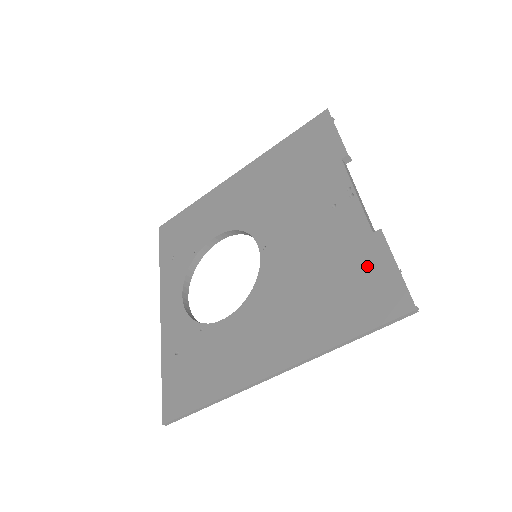
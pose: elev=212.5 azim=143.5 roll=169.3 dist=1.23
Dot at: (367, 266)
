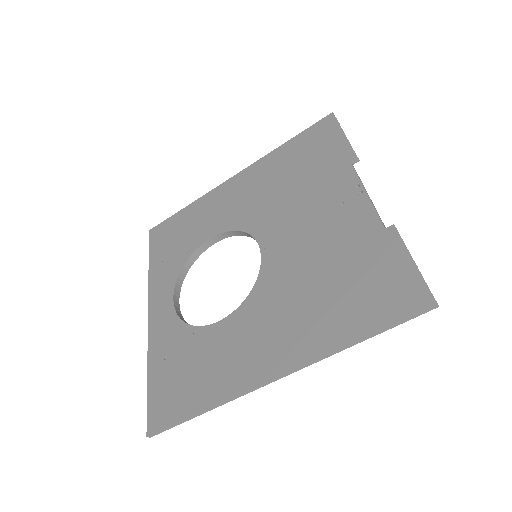
Dot at: (380, 262)
